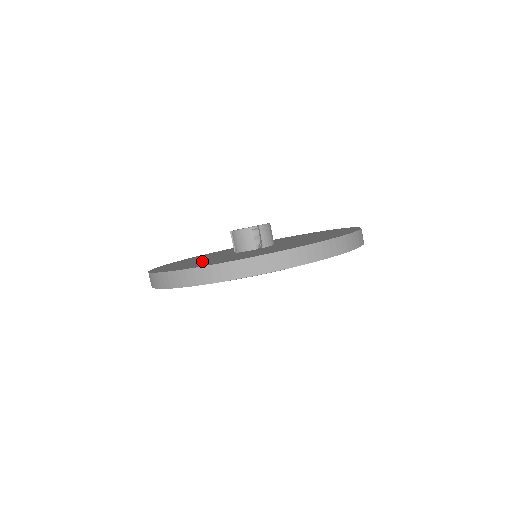
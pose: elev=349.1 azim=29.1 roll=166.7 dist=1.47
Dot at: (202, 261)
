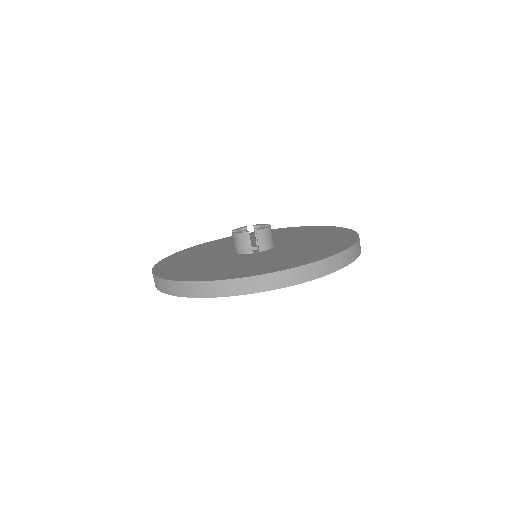
Dot at: (199, 263)
